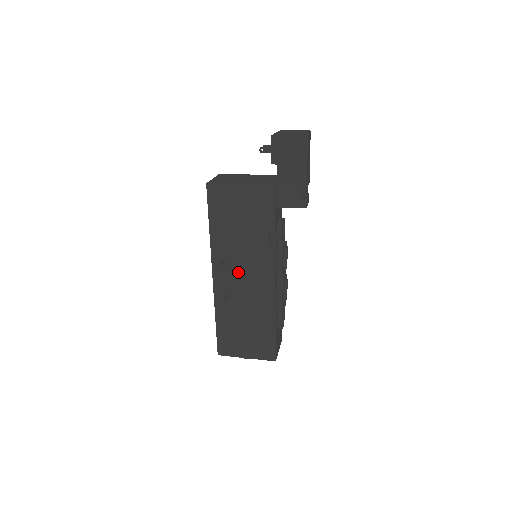
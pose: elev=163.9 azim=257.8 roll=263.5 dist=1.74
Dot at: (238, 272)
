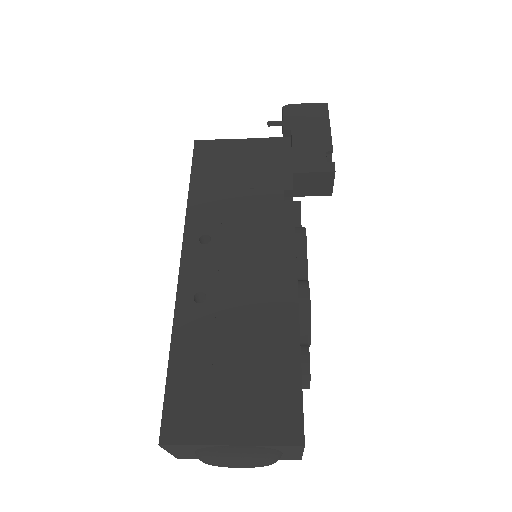
Dot at: (229, 251)
